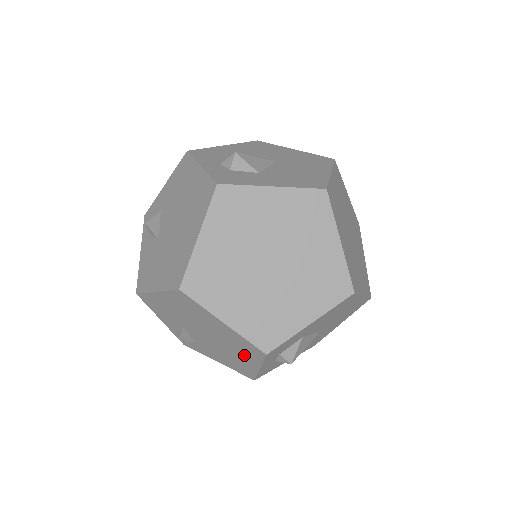
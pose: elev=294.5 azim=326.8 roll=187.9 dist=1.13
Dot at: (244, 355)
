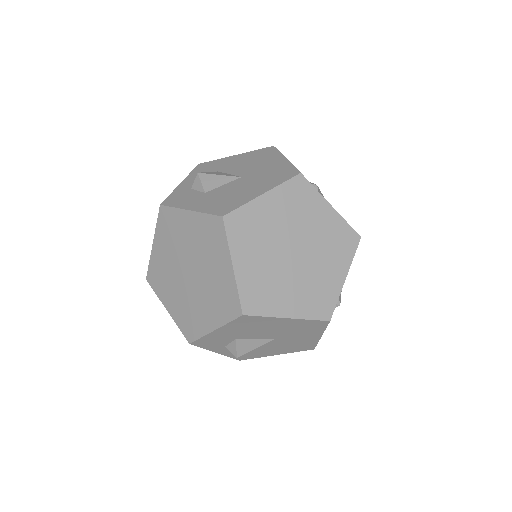
Dot at: occluded
